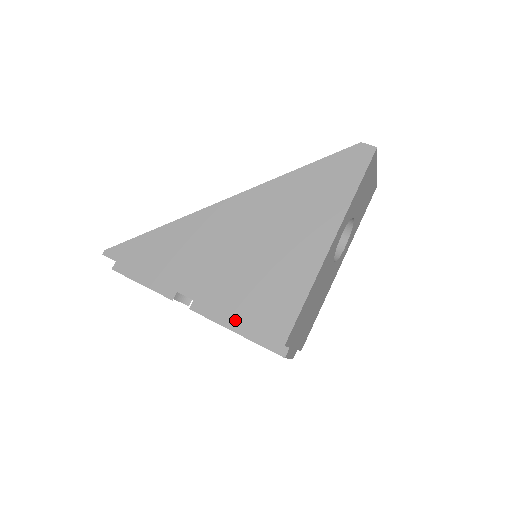
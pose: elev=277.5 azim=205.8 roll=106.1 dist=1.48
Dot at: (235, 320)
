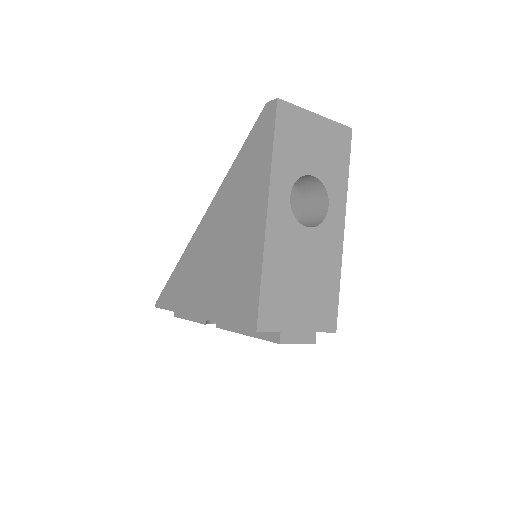
Dot at: (224, 323)
